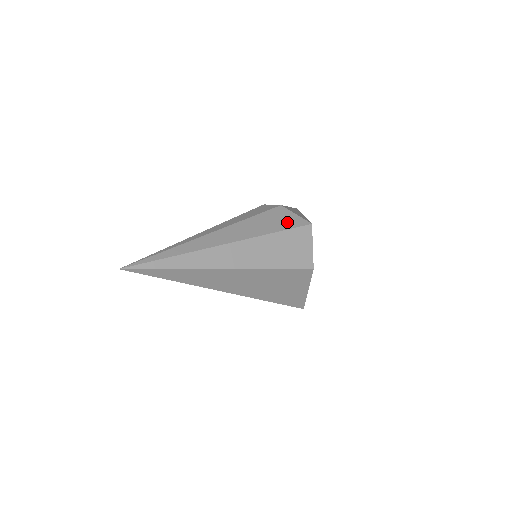
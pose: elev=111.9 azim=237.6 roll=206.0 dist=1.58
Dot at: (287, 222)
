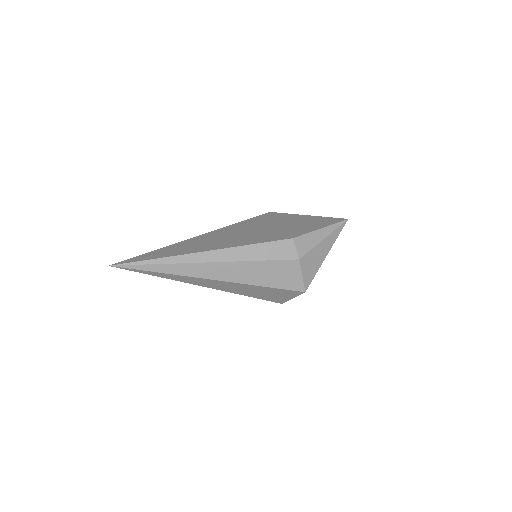
Dot at: (285, 281)
